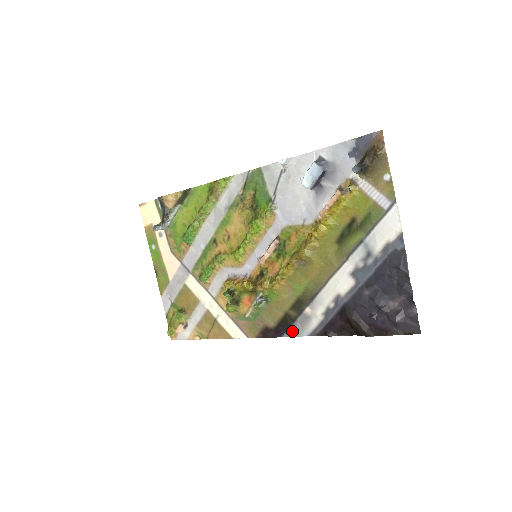
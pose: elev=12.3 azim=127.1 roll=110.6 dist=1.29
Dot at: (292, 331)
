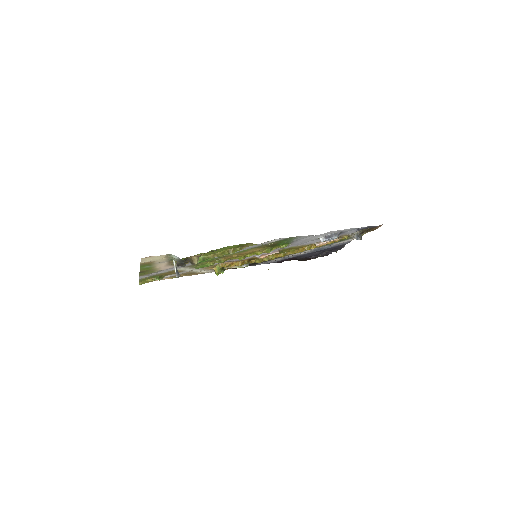
Dot at: occluded
